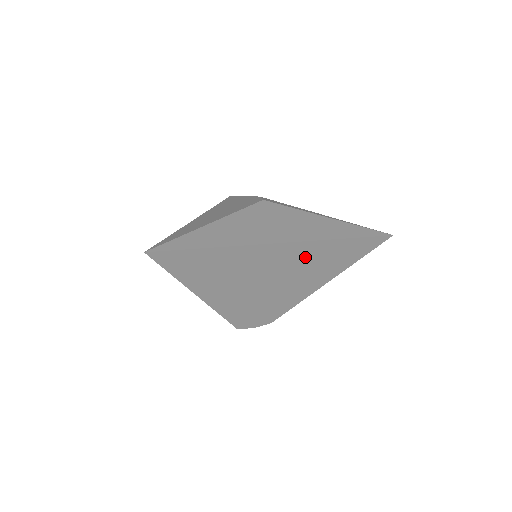
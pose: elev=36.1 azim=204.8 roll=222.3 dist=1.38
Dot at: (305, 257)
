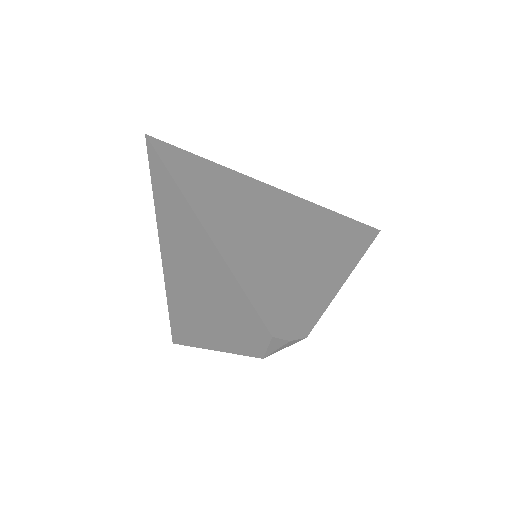
Dot at: (316, 229)
